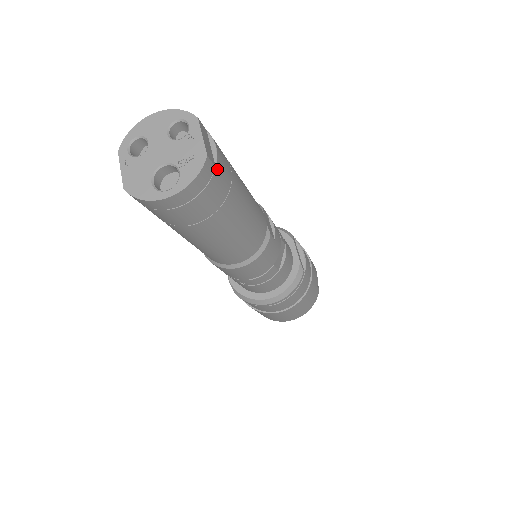
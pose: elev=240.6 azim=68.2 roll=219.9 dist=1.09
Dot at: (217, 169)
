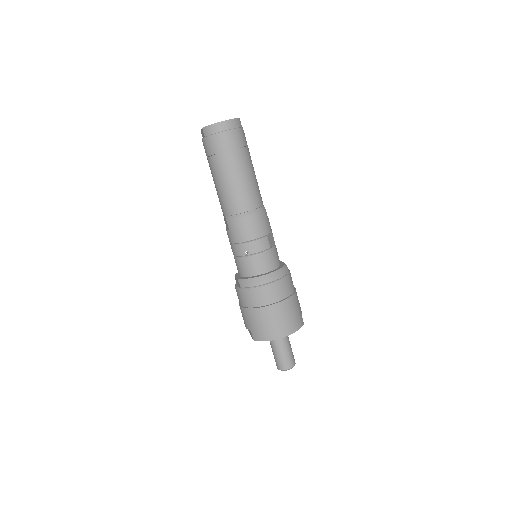
Dot at: (242, 129)
